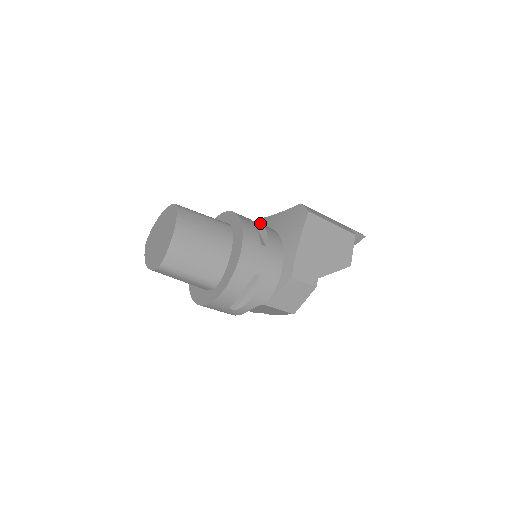
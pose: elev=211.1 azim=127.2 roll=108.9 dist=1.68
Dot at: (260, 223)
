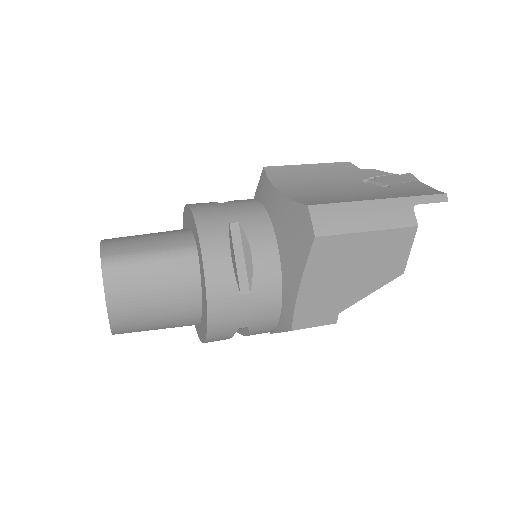
Dot at: (263, 187)
